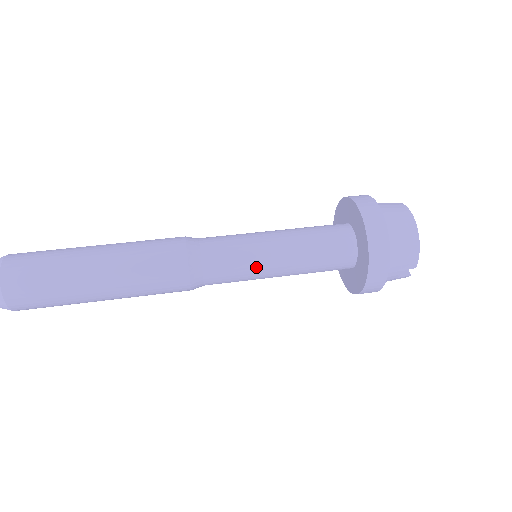
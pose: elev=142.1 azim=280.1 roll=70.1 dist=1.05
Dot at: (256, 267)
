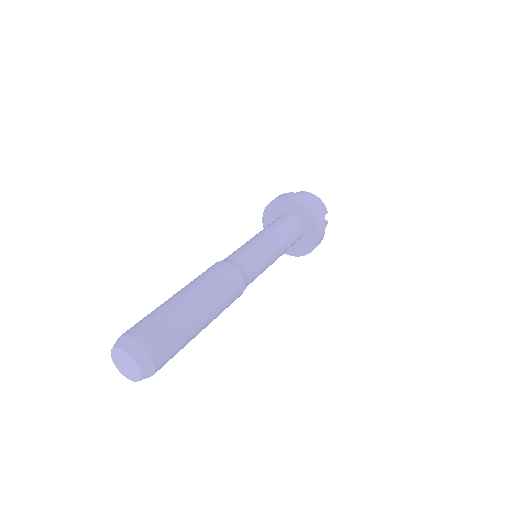
Dot at: (265, 252)
